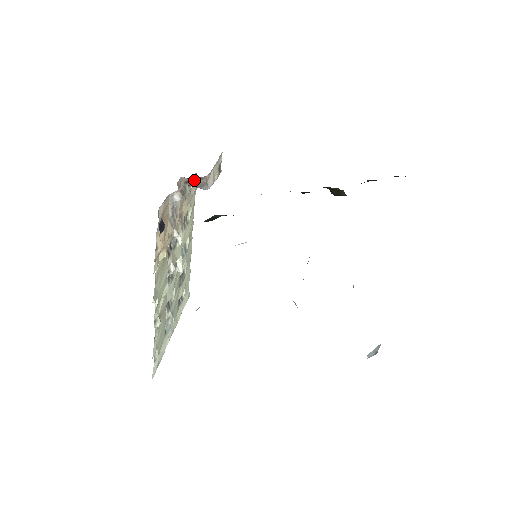
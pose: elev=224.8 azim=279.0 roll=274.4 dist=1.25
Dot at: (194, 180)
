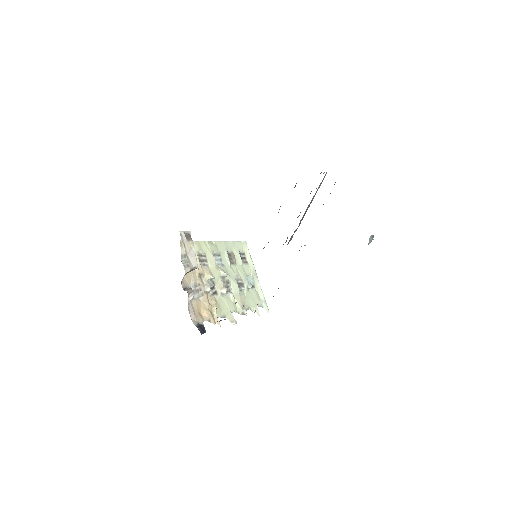
Dot at: occluded
